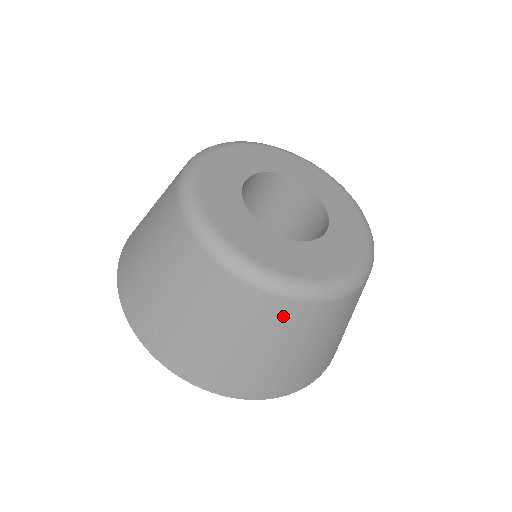
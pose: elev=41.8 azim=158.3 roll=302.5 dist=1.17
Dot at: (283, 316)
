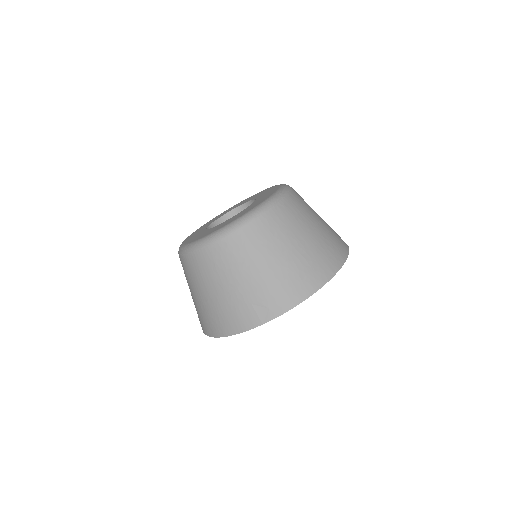
Dot at: (277, 220)
